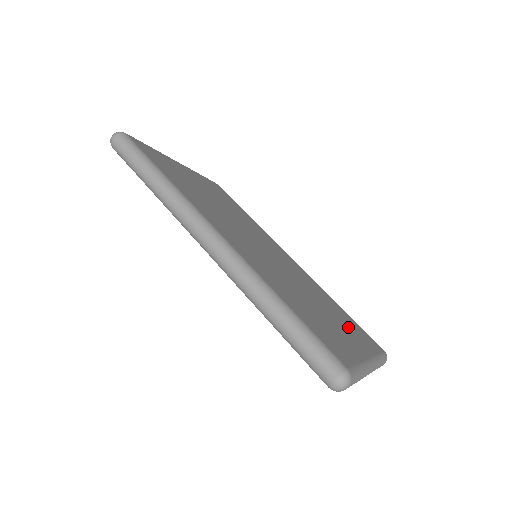
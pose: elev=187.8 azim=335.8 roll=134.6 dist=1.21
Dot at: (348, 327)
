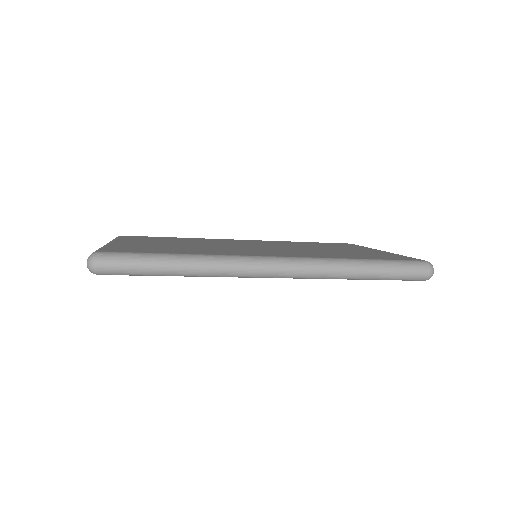
Dot at: occluded
